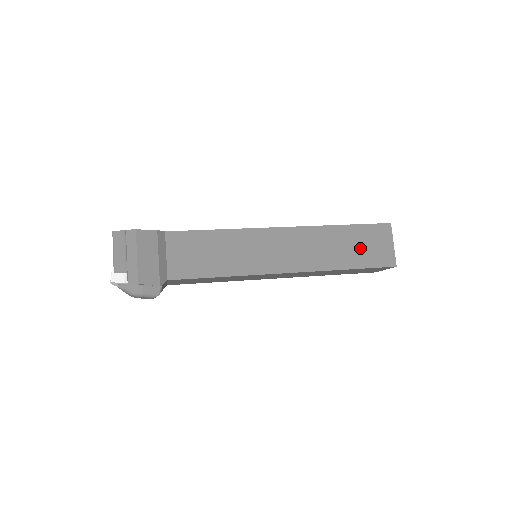
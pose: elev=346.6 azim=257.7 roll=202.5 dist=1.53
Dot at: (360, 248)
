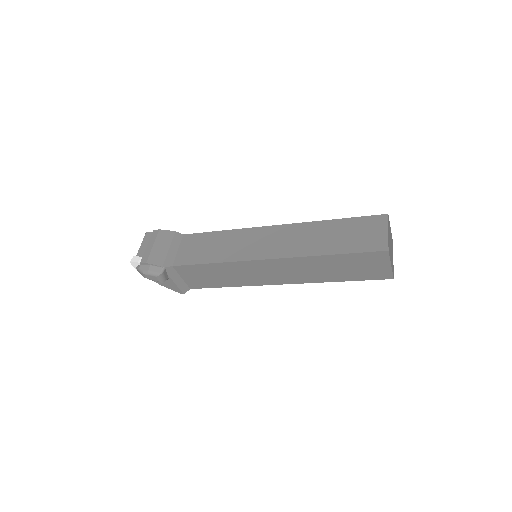
Dot at: (348, 236)
